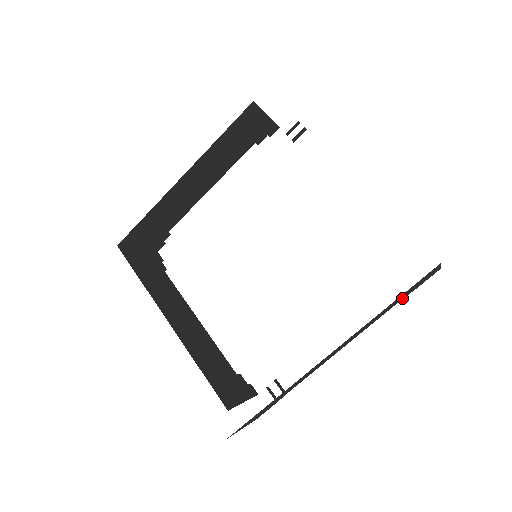
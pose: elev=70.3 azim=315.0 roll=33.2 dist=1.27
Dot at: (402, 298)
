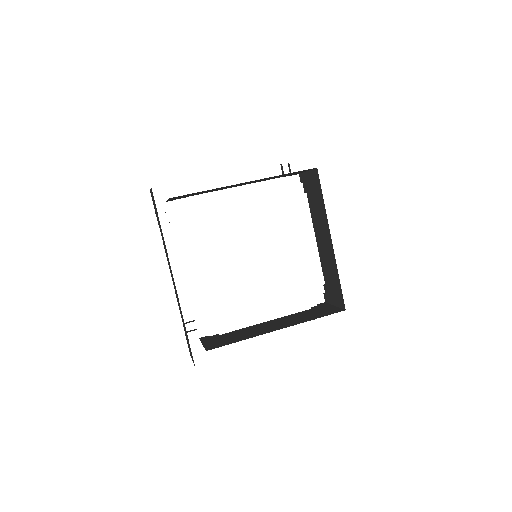
Dot at: occluded
